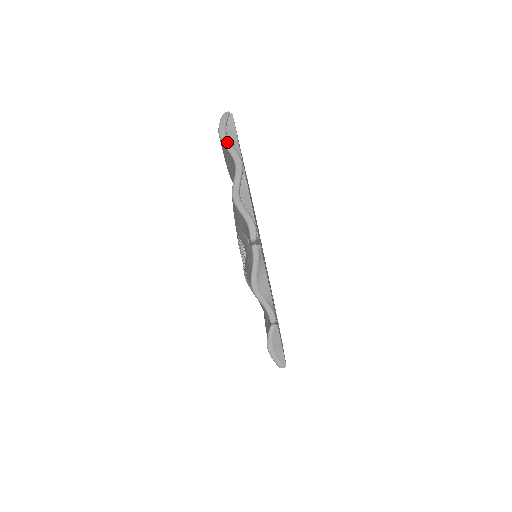
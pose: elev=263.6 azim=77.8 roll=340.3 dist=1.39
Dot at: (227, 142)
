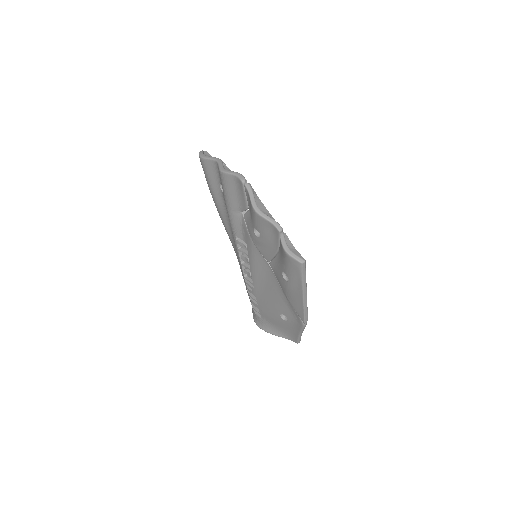
Dot at: (207, 156)
